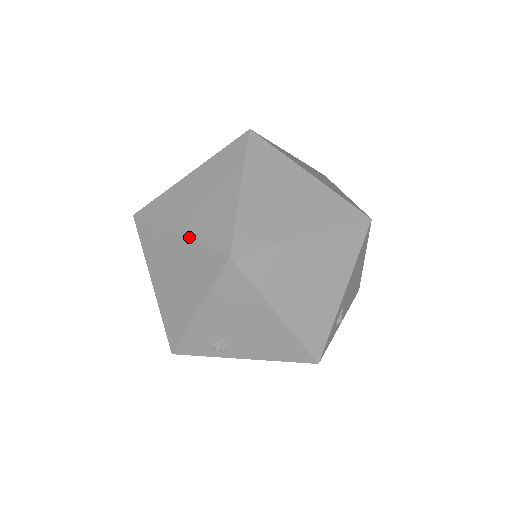
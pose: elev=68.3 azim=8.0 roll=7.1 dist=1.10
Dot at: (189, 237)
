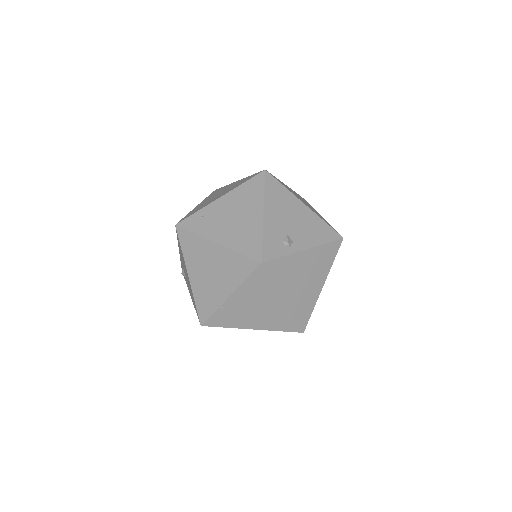
Dot at: (231, 190)
